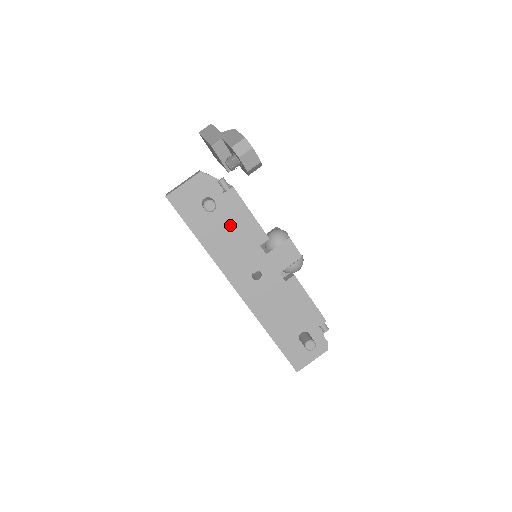
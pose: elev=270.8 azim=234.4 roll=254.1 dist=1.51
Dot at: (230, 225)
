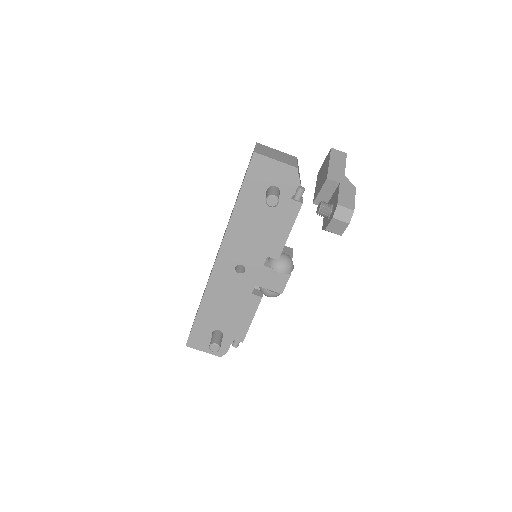
Dot at: (267, 222)
